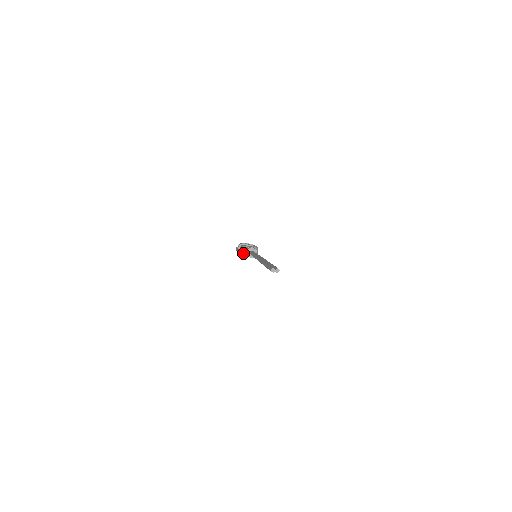
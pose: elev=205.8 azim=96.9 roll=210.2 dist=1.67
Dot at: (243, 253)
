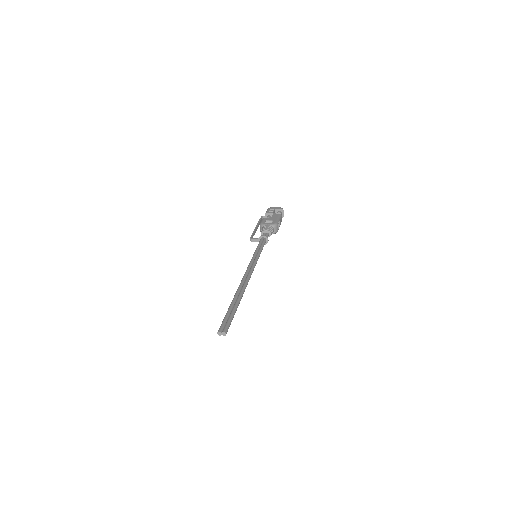
Dot at: (253, 241)
